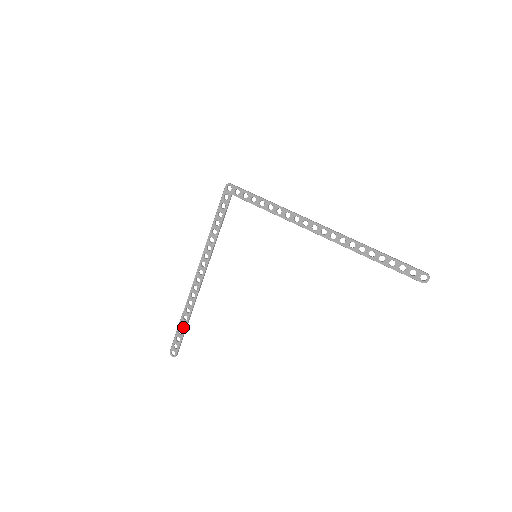
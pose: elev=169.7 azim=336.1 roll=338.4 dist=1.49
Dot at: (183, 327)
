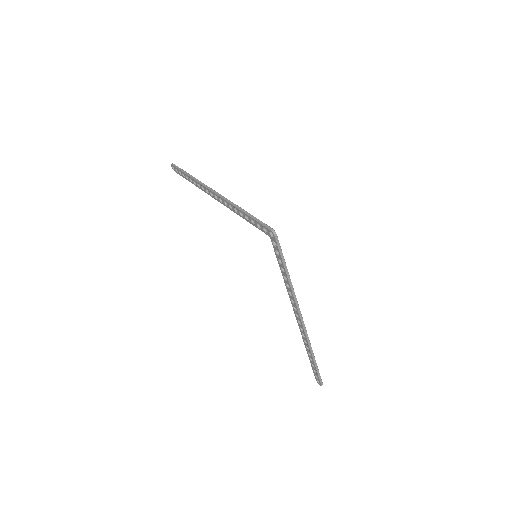
Dot at: (187, 178)
